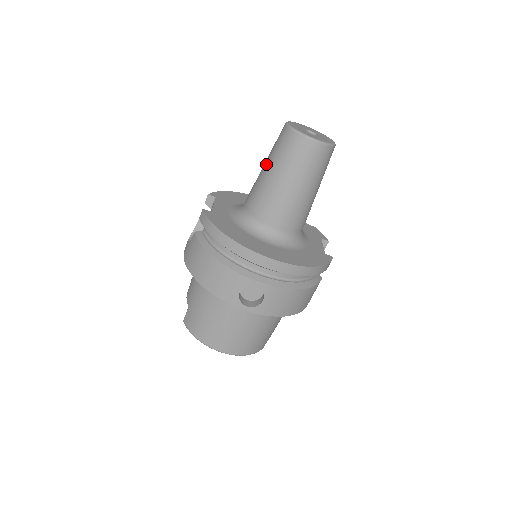
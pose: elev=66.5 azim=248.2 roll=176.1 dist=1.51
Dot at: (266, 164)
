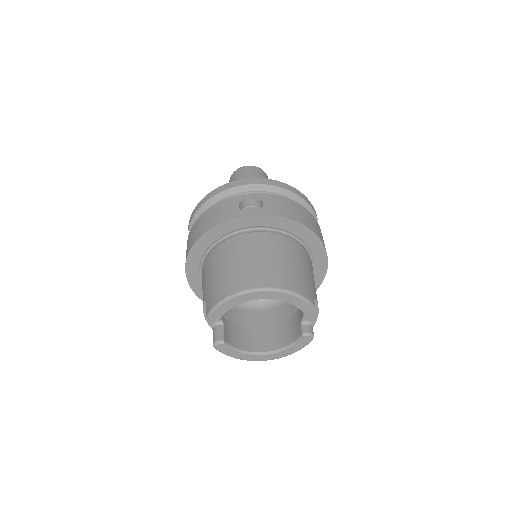
Dot at: occluded
